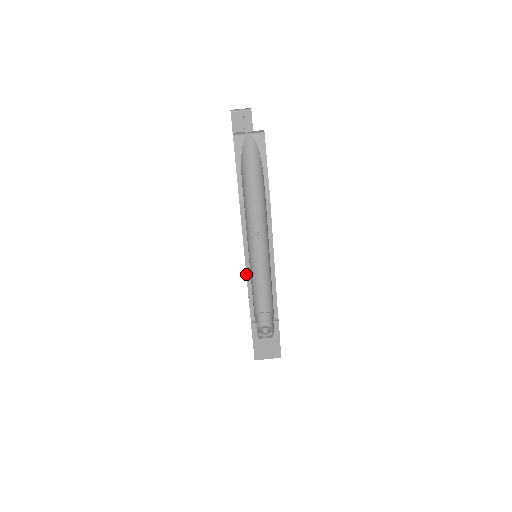
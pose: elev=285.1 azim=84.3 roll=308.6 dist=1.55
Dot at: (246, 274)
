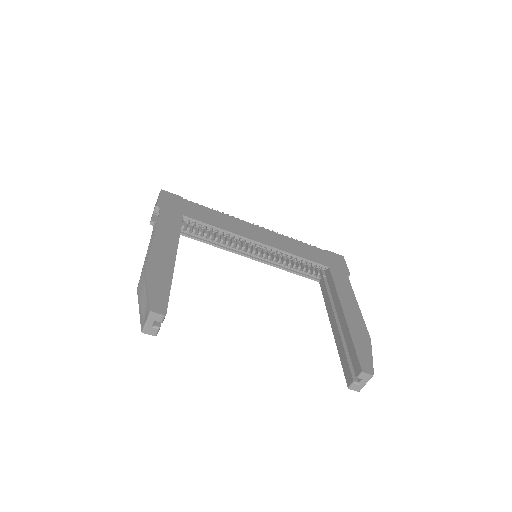
Dot at: occluded
